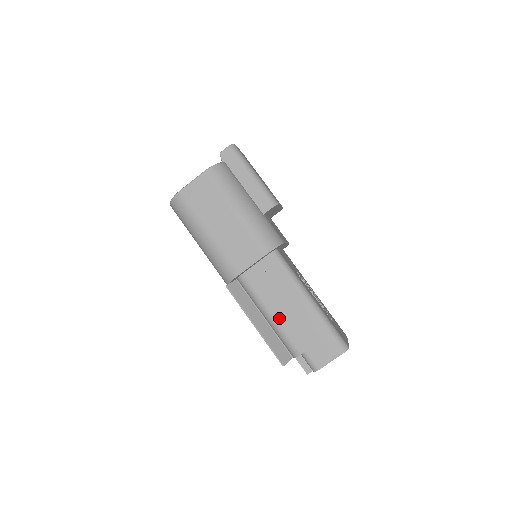
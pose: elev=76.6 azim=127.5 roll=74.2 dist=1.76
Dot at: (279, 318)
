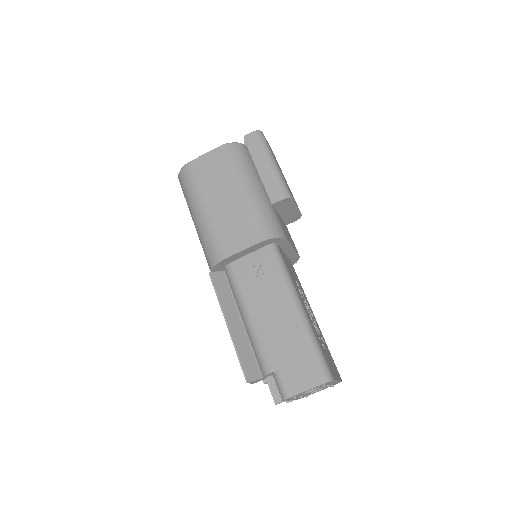
Dot at: (257, 322)
